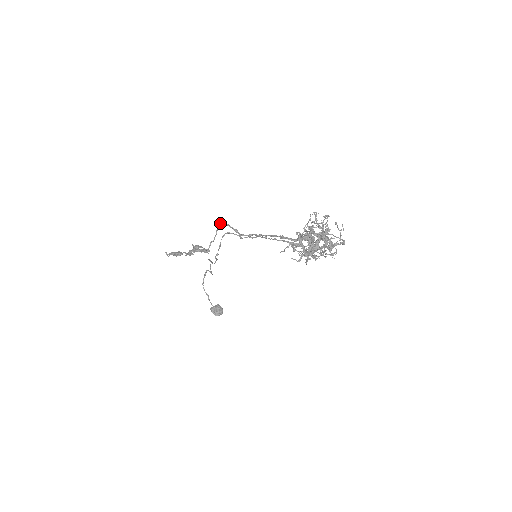
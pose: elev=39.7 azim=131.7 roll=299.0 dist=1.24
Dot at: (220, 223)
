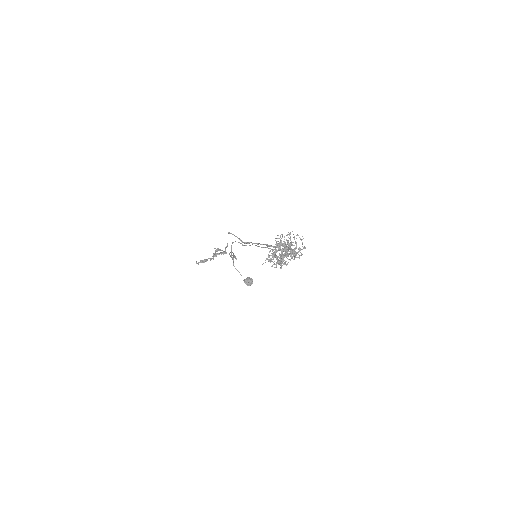
Dot at: (229, 233)
